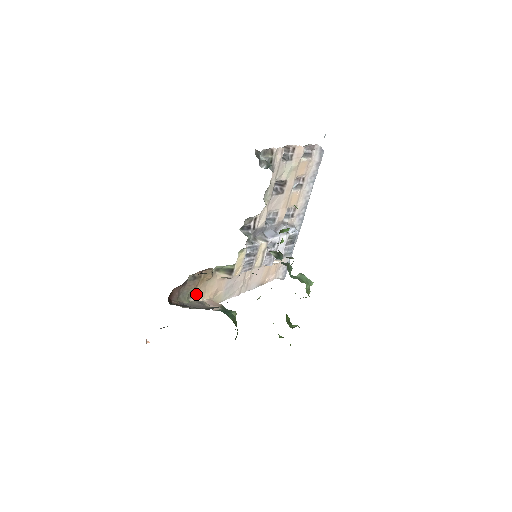
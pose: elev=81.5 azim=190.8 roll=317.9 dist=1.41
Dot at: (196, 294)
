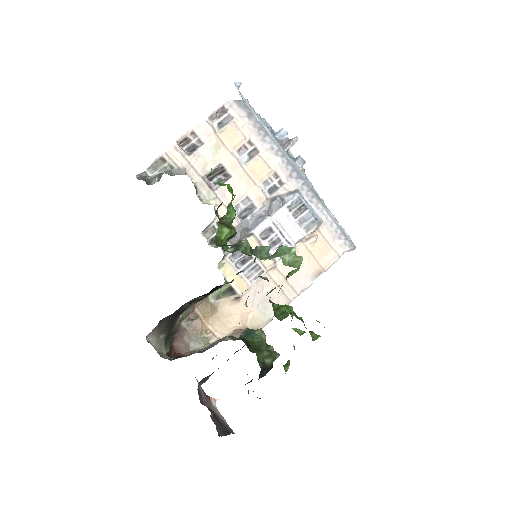
Dot at: (213, 333)
